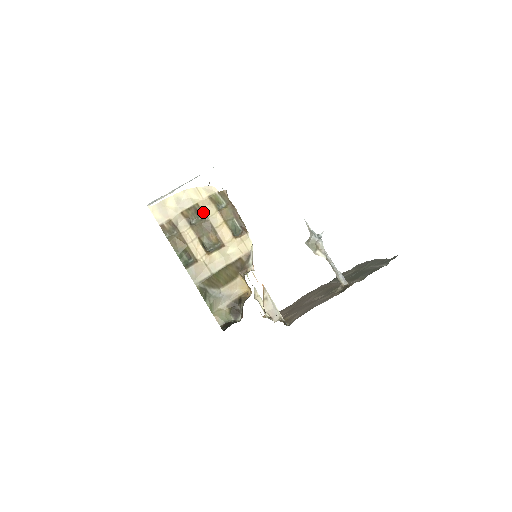
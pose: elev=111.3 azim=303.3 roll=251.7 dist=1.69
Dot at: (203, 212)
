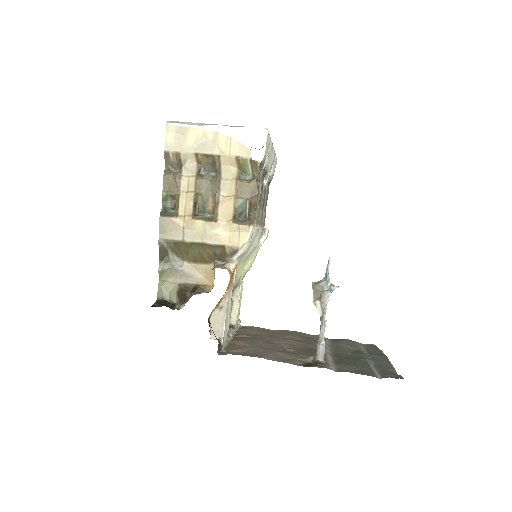
Dot at: (220, 169)
